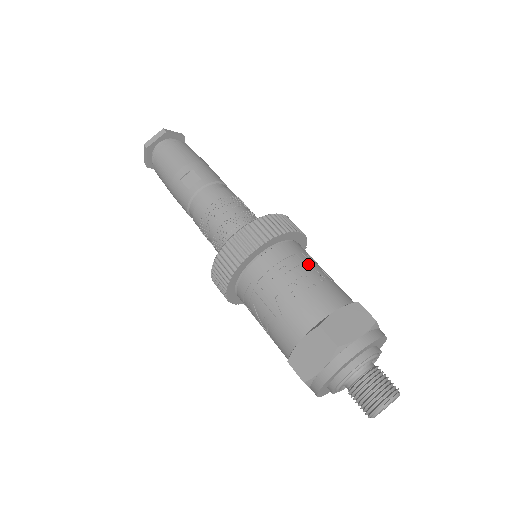
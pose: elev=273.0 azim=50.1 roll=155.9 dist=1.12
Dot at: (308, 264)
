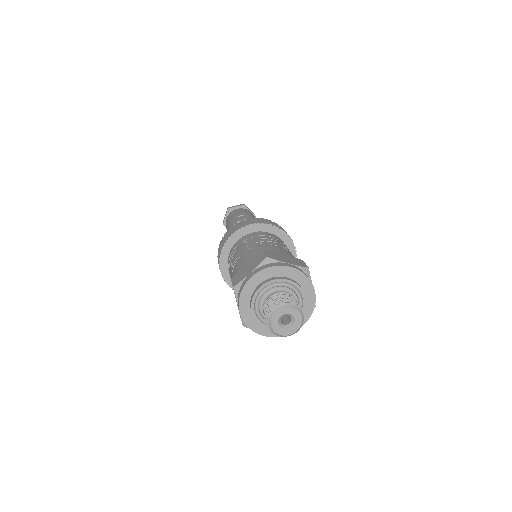
Dot at: (283, 244)
